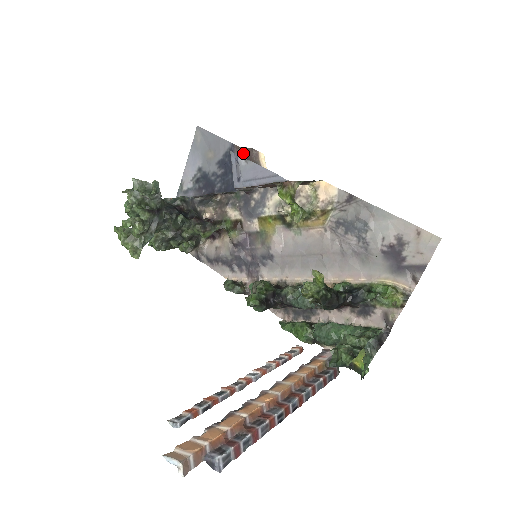
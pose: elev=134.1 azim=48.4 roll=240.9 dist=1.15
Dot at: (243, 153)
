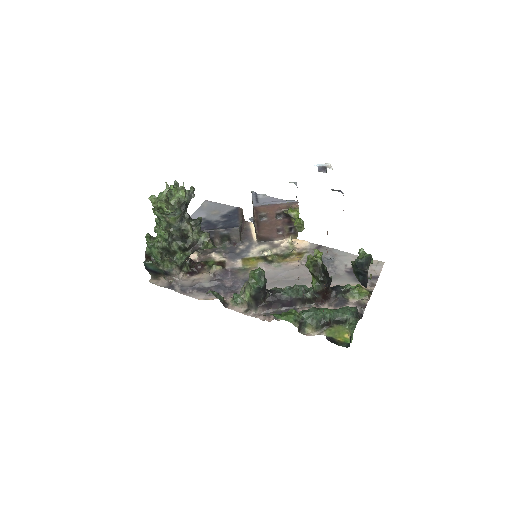
Dot at: (242, 215)
